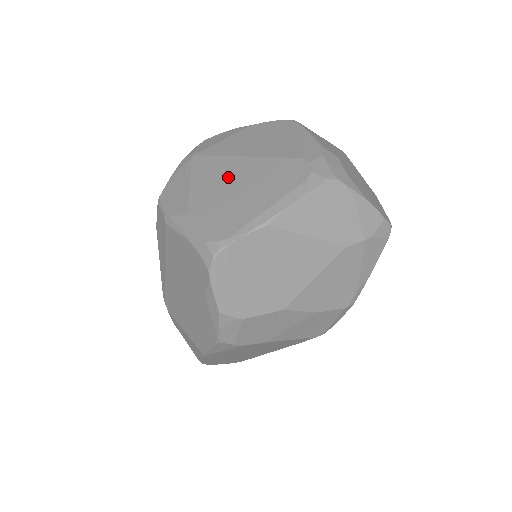
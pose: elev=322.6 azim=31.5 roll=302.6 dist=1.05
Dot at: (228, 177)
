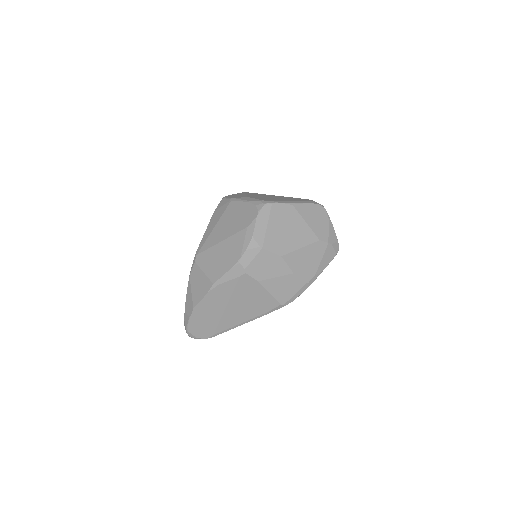
Dot at: (268, 196)
